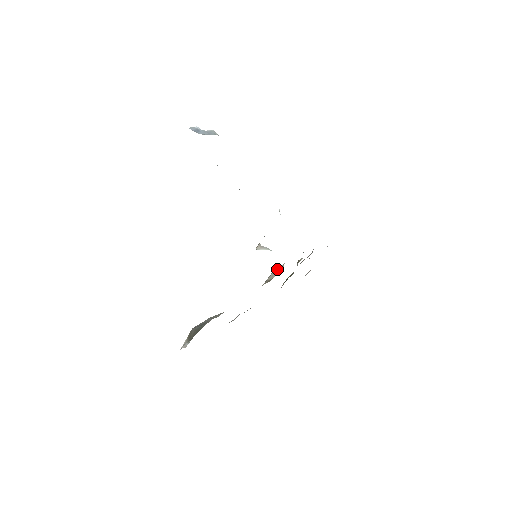
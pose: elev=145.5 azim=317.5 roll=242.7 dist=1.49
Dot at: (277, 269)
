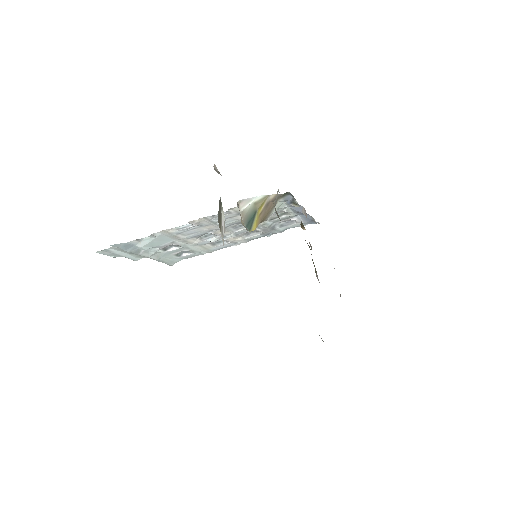
Dot at: occluded
